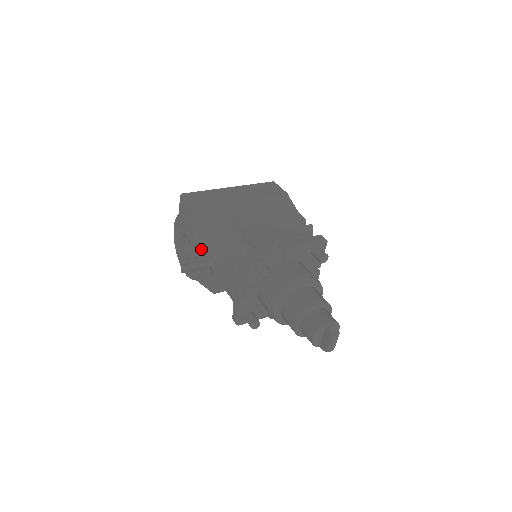
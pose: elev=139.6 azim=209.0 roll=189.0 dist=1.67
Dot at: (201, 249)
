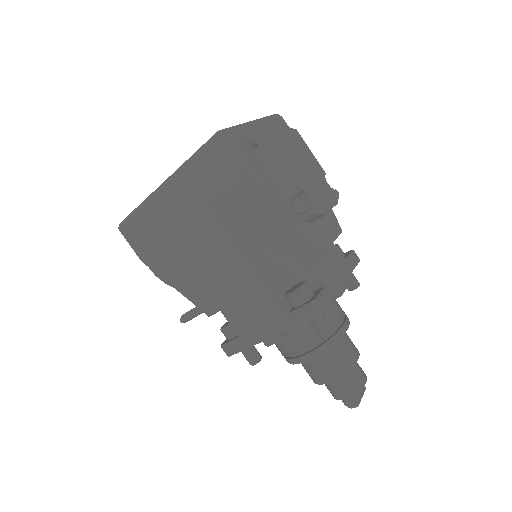
Dot at: occluded
